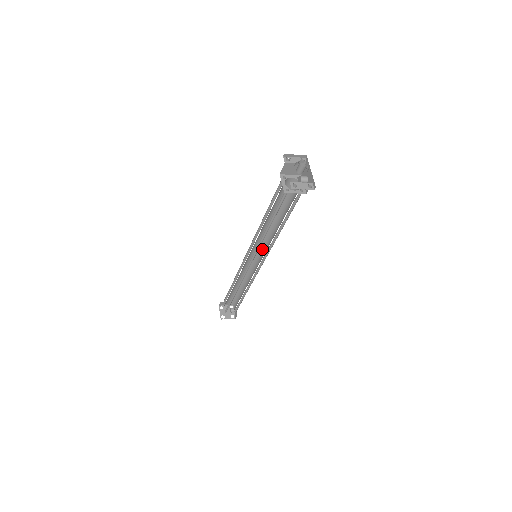
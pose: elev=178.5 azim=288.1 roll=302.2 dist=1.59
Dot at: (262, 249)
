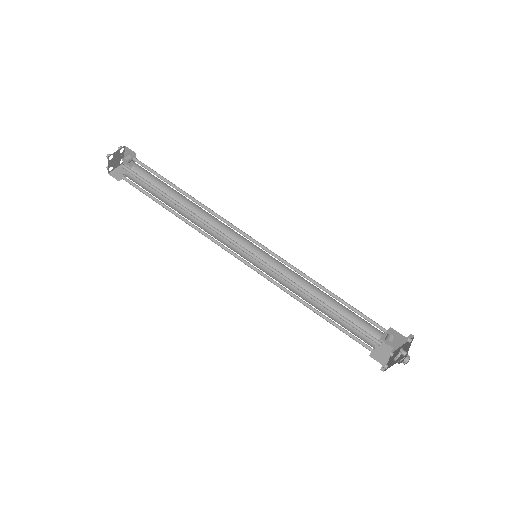
Dot at: (268, 254)
